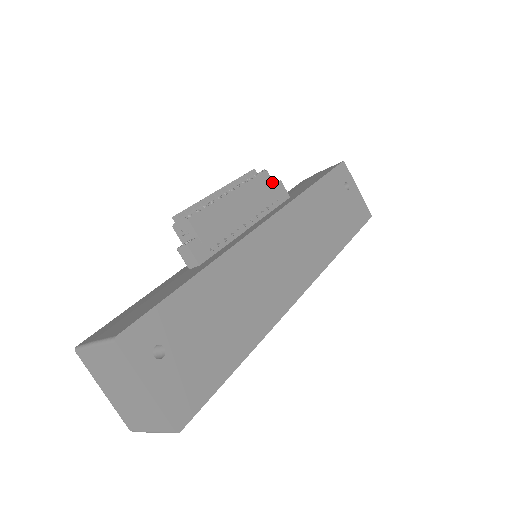
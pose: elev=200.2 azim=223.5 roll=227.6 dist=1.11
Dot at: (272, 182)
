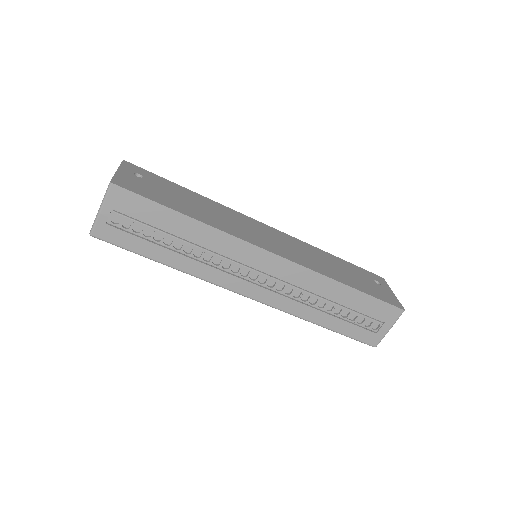
Dot at: occluded
